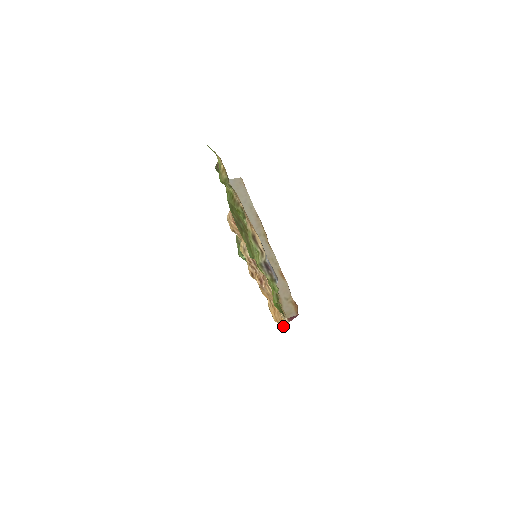
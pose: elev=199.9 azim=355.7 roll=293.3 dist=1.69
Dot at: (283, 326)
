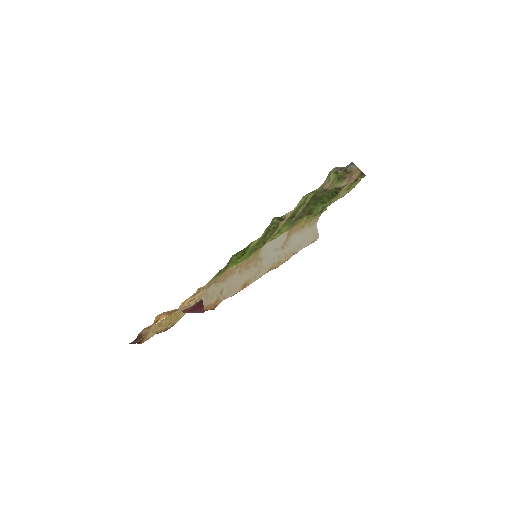
Dot at: (158, 321)
